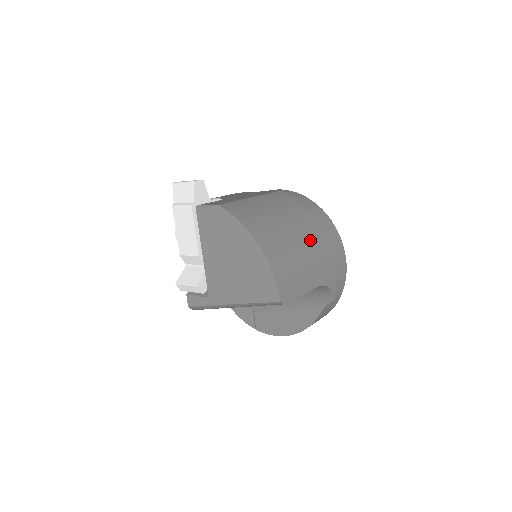
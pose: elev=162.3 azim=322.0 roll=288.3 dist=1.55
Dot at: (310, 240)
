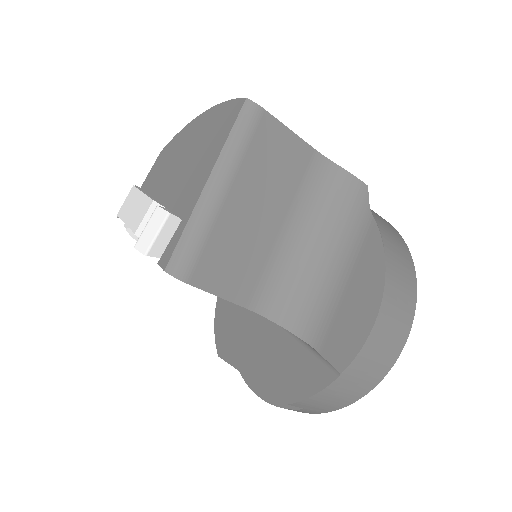
Dot at: occluded
